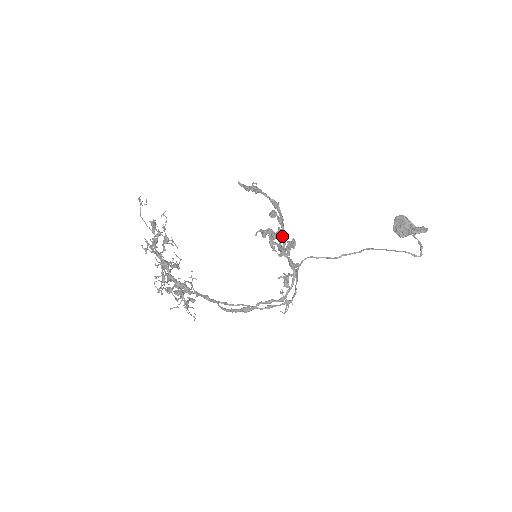
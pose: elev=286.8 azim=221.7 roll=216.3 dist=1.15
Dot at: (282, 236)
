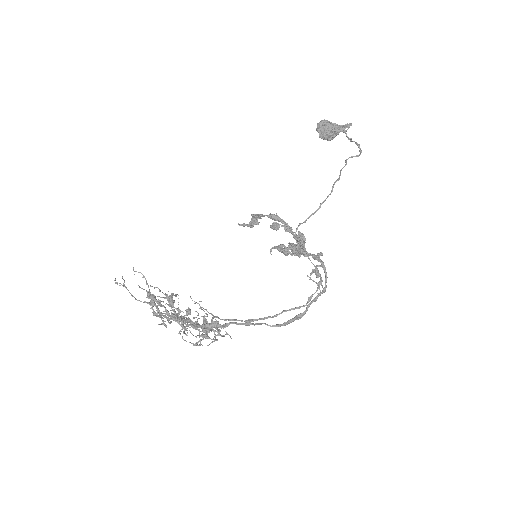
Dot at: occluded
